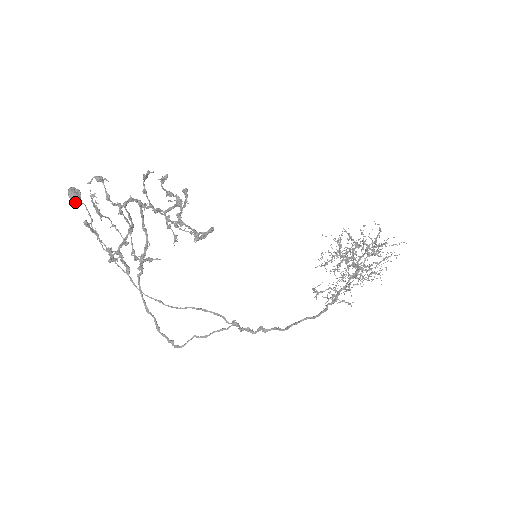
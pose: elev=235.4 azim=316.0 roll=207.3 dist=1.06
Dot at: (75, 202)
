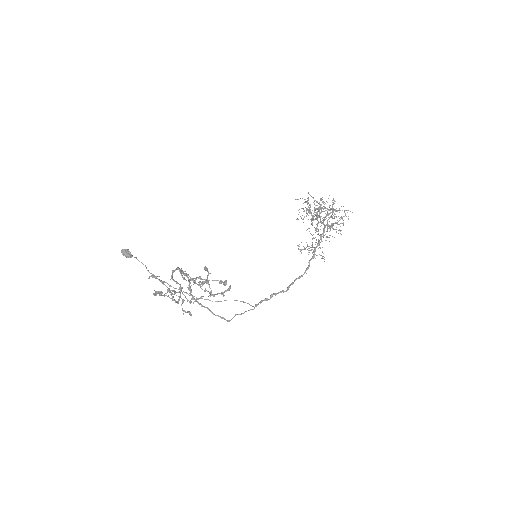
Dot at: occluded
